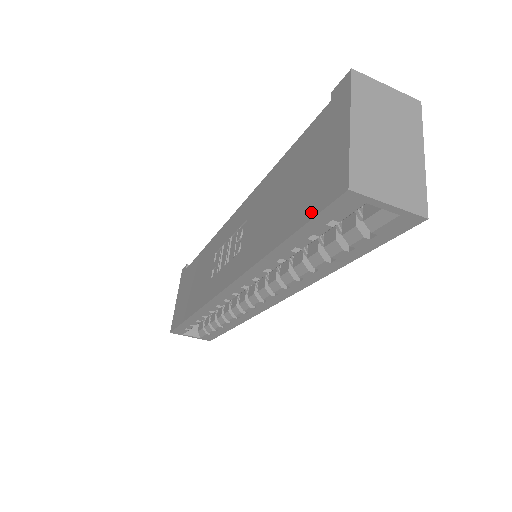
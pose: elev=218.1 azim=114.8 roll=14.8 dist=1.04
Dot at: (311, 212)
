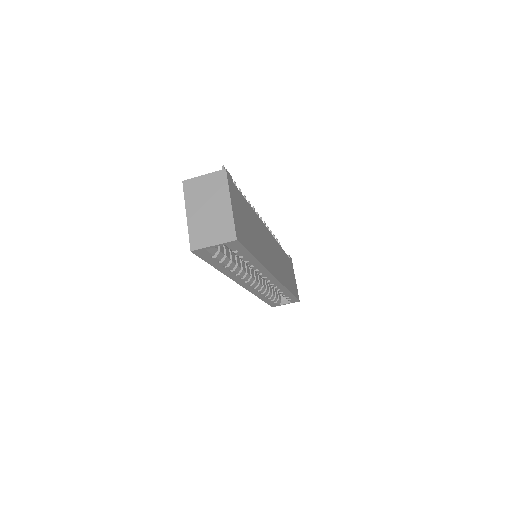
Dot at: occluded
